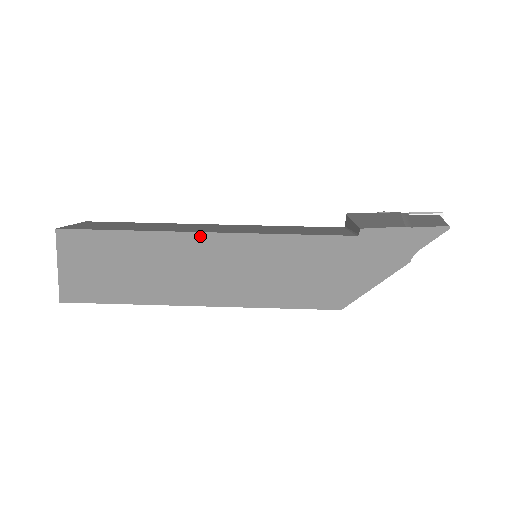
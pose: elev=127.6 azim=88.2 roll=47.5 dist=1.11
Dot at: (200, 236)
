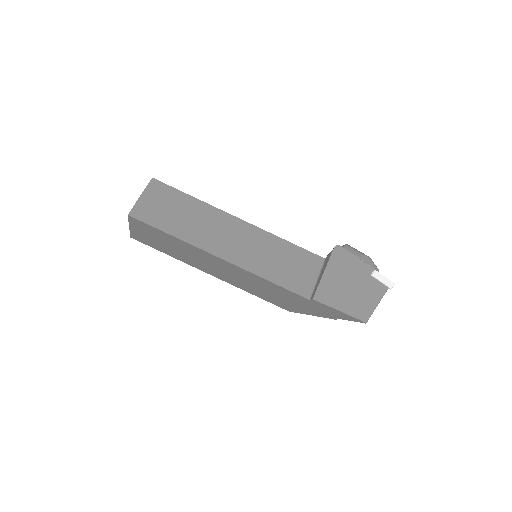
Dot at: (215, 257)
